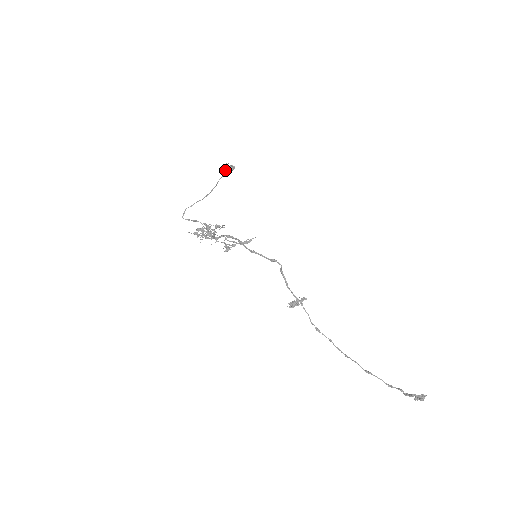
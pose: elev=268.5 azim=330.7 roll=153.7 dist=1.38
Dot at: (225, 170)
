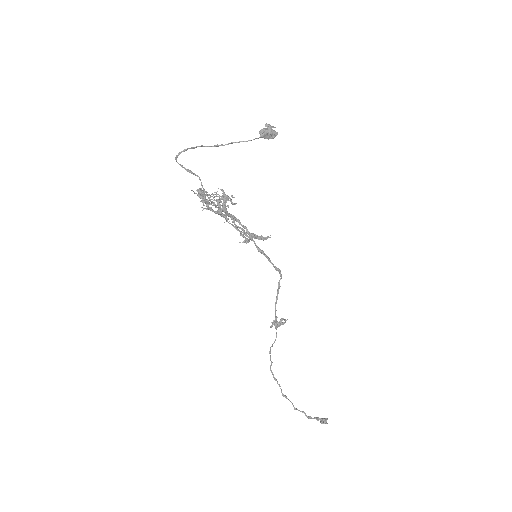
Dot at: (269, 133)
